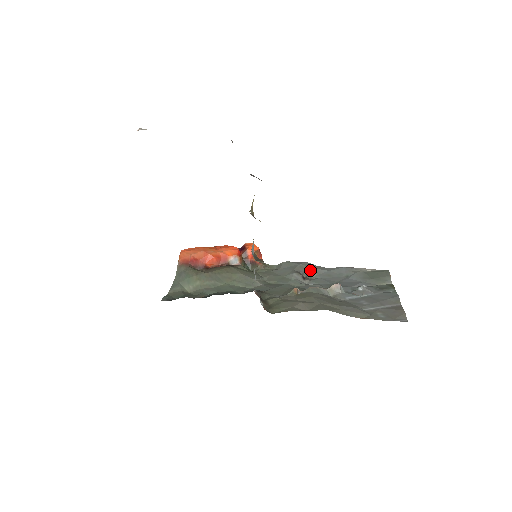
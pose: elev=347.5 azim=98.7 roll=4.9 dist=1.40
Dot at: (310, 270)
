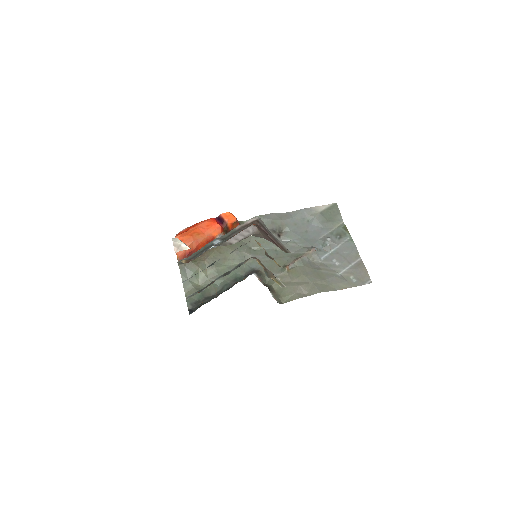
Dot at: (280, 224)
